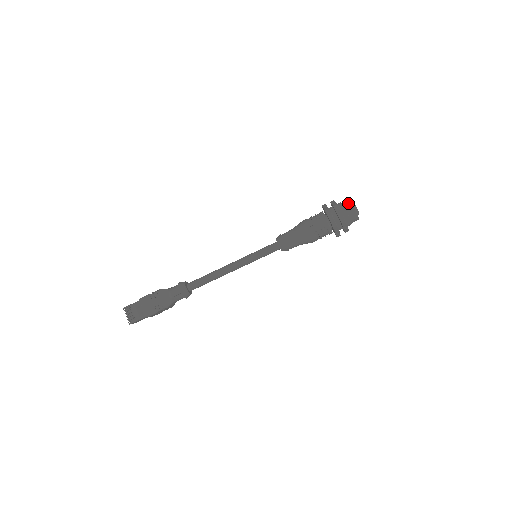
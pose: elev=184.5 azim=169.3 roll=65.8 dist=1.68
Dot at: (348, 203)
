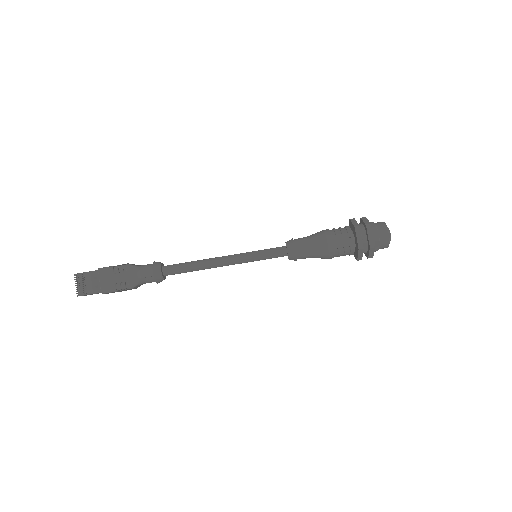
Dot at: (382, 225)
